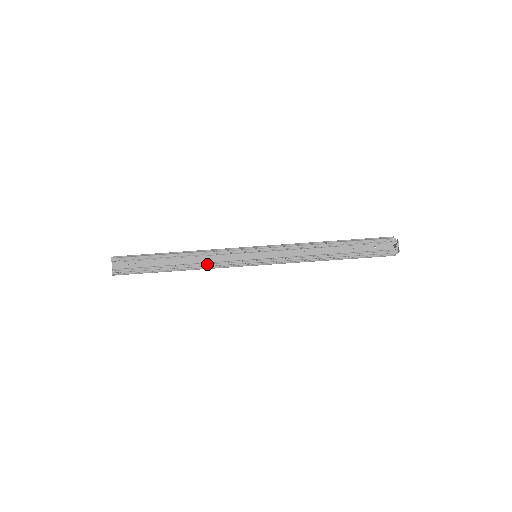
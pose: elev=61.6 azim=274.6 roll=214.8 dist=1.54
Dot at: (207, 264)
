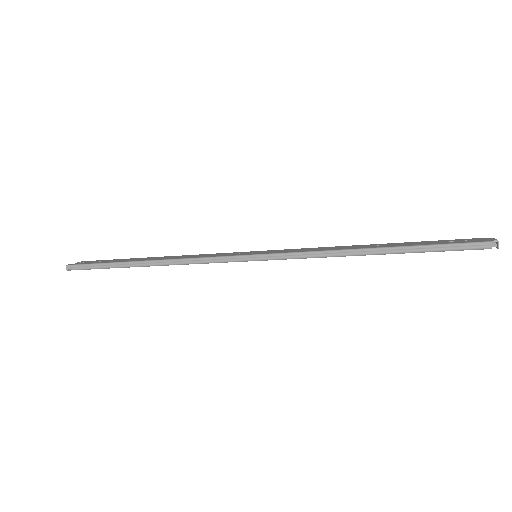
Dot at: occluded
